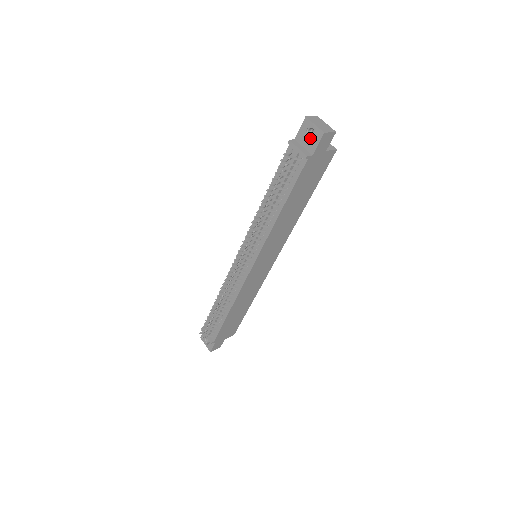
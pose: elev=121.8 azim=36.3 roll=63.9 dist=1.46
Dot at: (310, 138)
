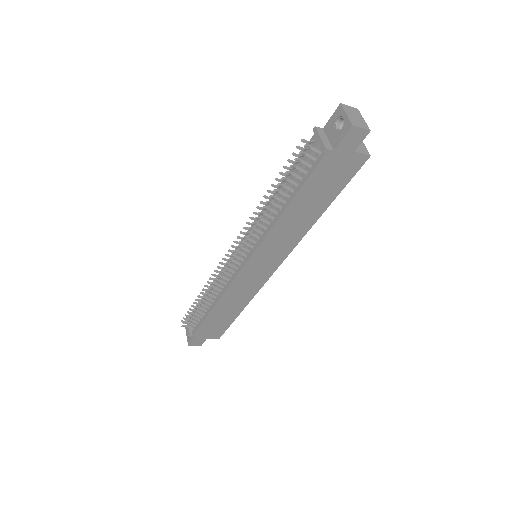
Dot at: (338, 130)
